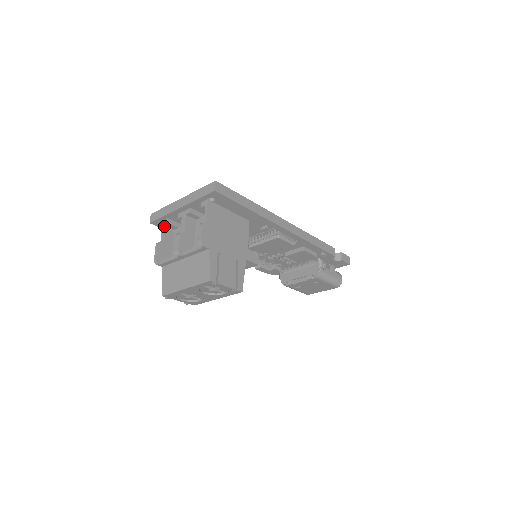
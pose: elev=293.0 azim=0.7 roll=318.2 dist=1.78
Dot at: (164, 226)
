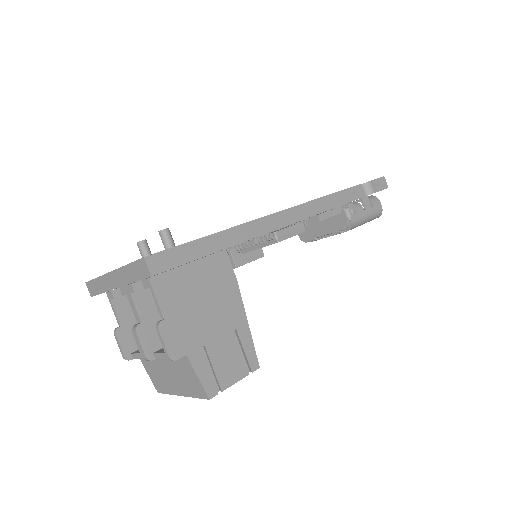
Dot at: (111, 300)
